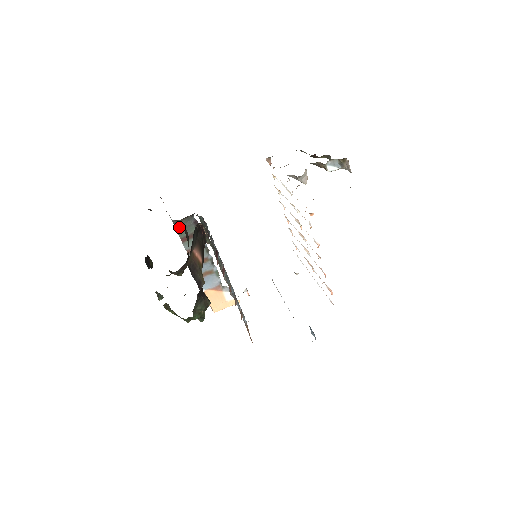
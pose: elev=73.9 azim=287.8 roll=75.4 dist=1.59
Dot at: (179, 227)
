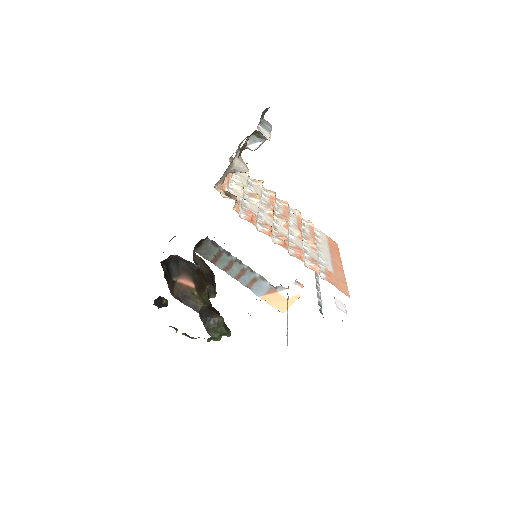
Dot at: (203, 253)
